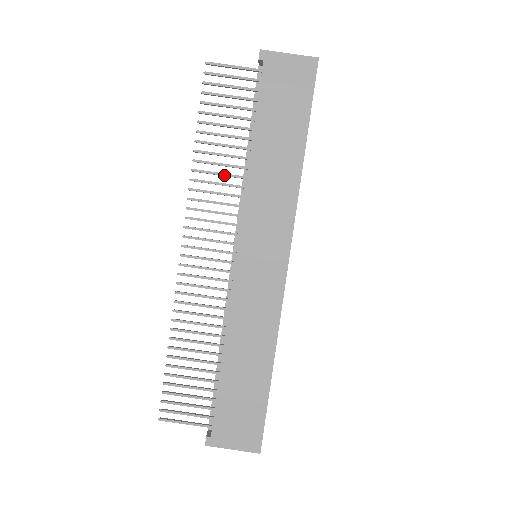
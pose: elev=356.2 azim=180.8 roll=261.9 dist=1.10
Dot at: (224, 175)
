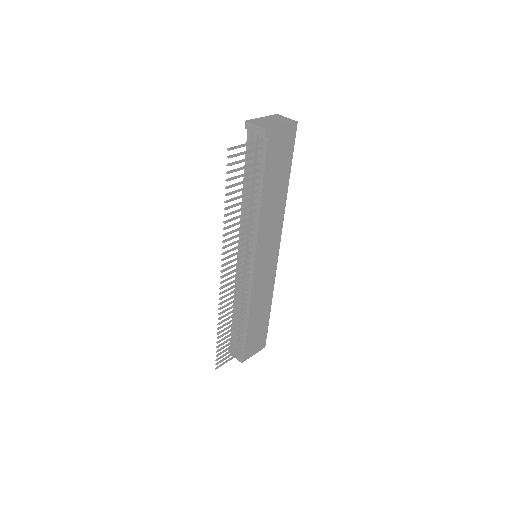
Dot at: (243, 222)
